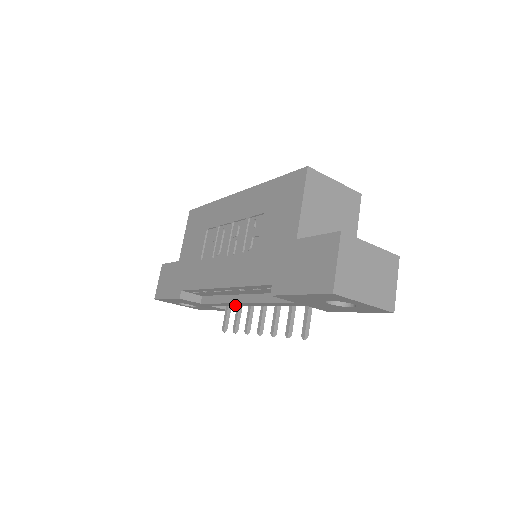
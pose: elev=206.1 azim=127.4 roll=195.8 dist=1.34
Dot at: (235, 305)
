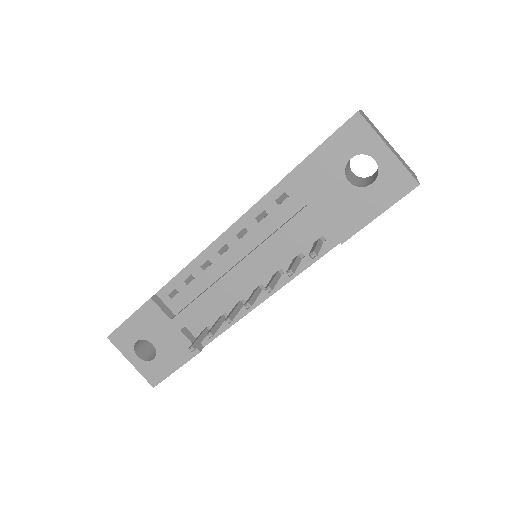
Dot at: (221, 293)
